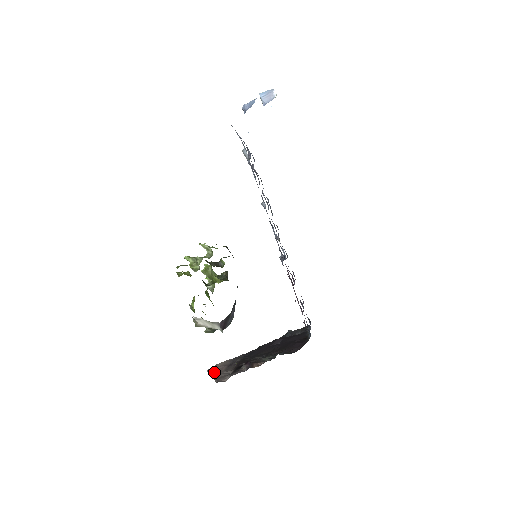
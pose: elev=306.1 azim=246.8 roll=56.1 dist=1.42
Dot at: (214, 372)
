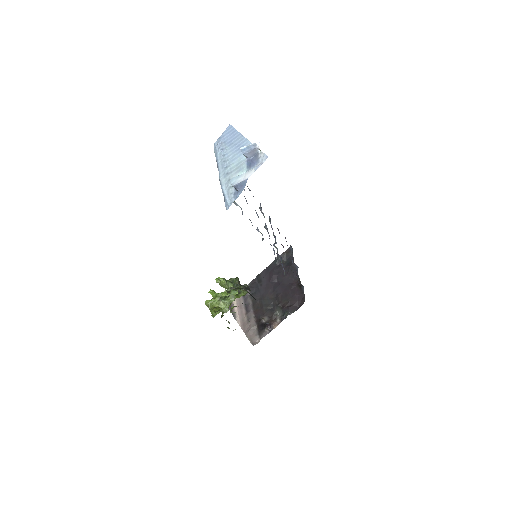
Dot at: (239, 319)
